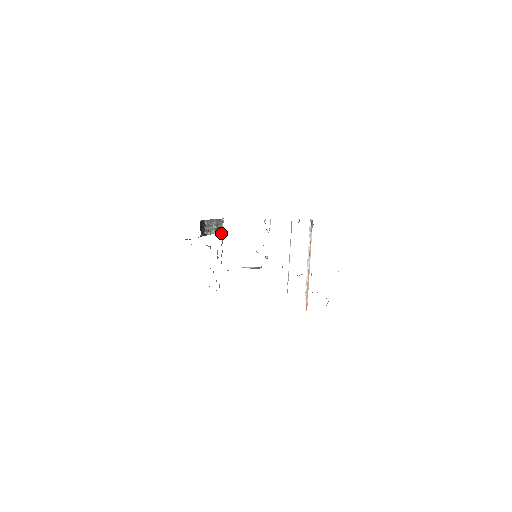
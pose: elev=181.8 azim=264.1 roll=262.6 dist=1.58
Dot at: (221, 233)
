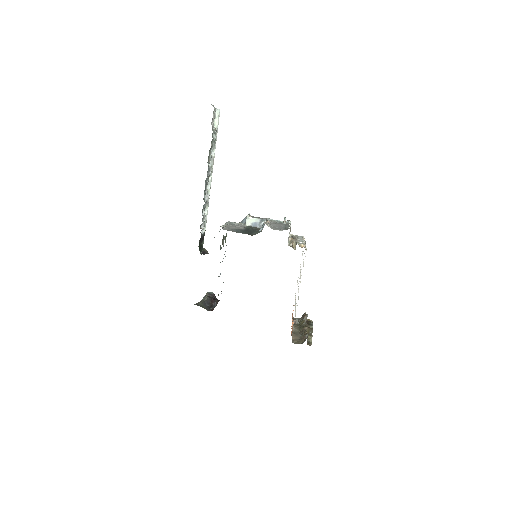
Dot at: occluded
